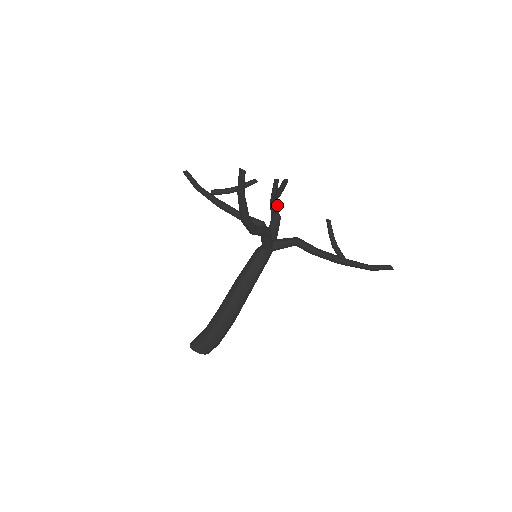
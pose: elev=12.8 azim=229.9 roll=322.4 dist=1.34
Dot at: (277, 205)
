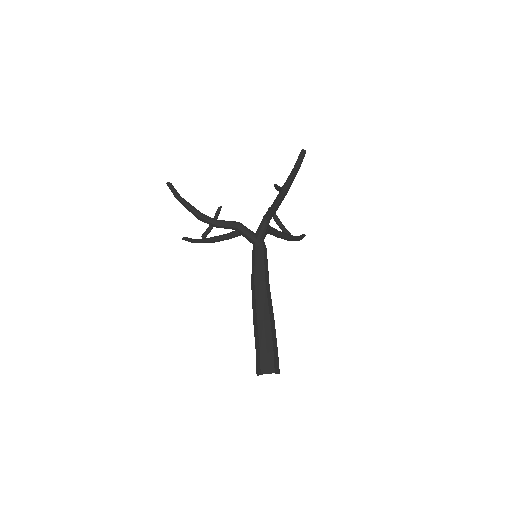
Dot at: (283, 233)
